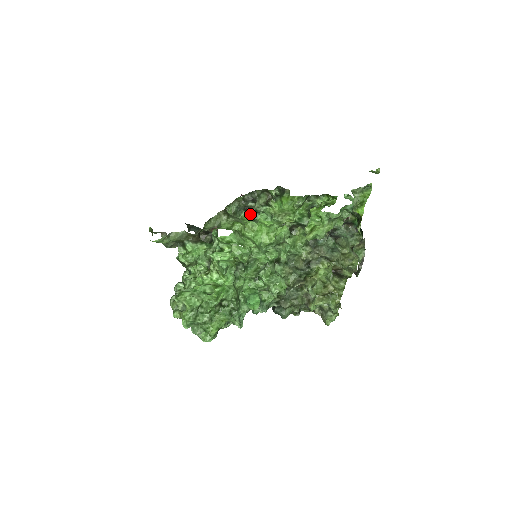
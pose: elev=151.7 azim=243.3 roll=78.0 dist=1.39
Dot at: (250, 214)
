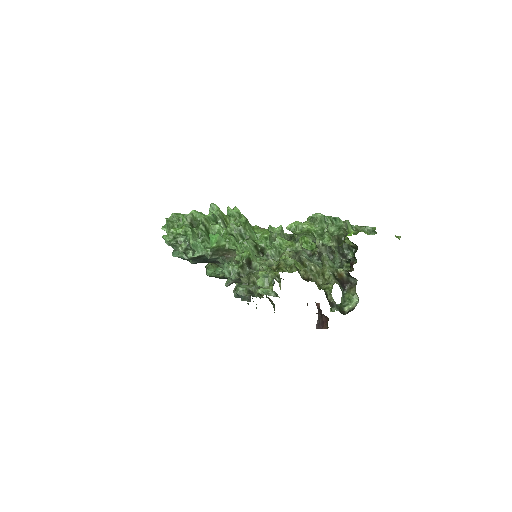
Dot at: occluded
